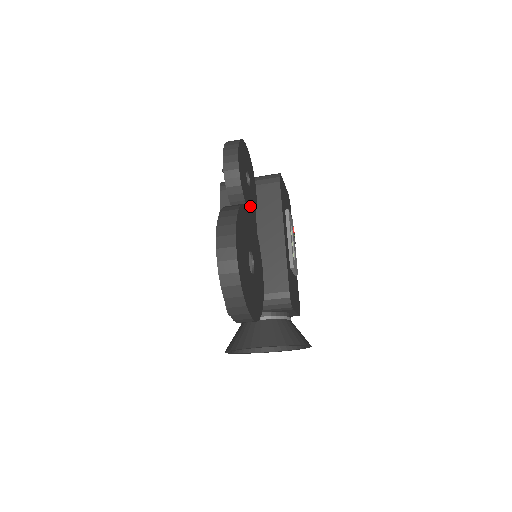
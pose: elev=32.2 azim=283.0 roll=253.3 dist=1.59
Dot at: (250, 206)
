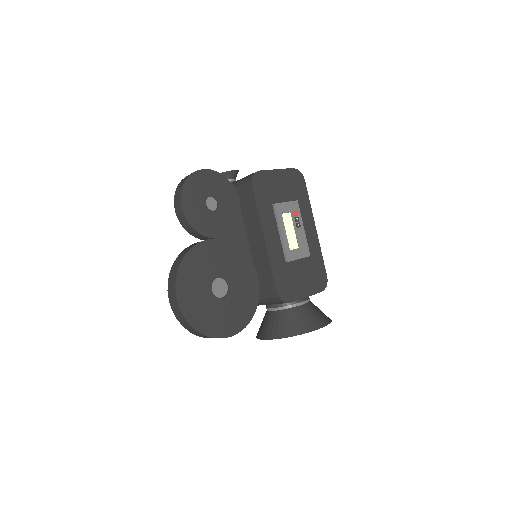
Dot at: (219, 229)
